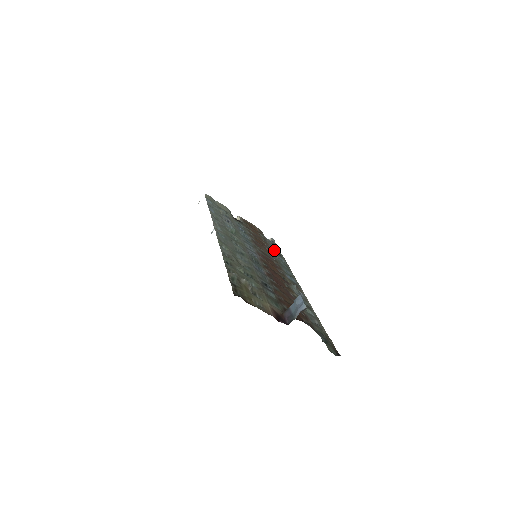
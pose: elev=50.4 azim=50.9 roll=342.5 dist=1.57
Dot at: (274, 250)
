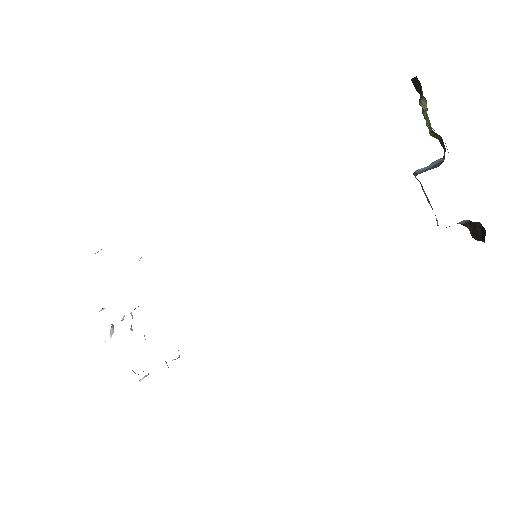
Dot at: occluded
